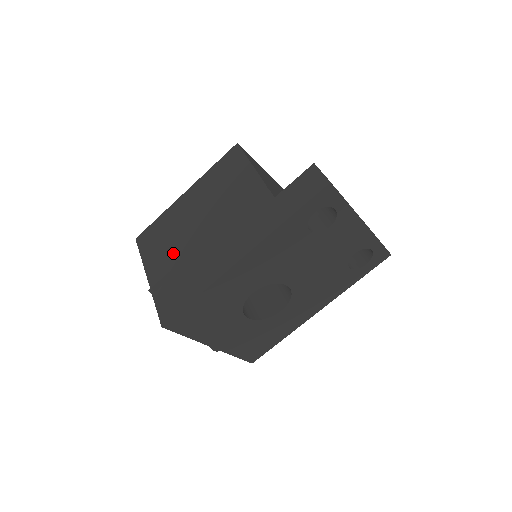
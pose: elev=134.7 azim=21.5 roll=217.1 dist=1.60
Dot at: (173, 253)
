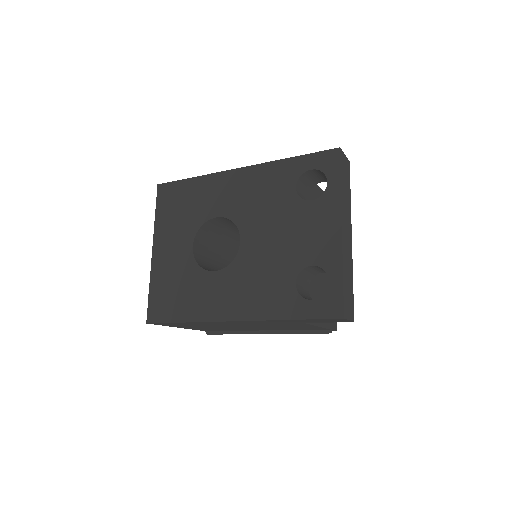
Dot at: occluded
